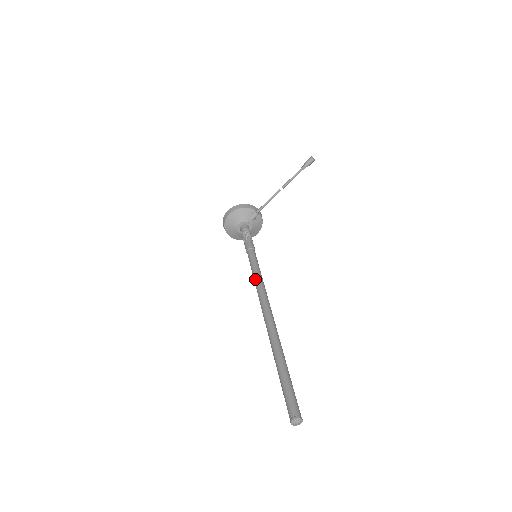
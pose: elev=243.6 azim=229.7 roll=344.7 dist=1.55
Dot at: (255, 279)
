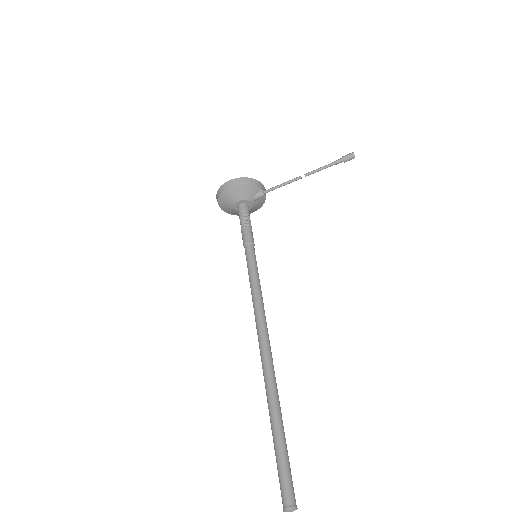
Dot at: (254, 292)
